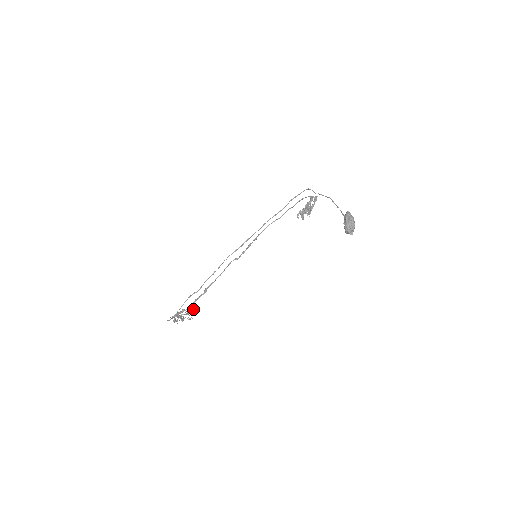
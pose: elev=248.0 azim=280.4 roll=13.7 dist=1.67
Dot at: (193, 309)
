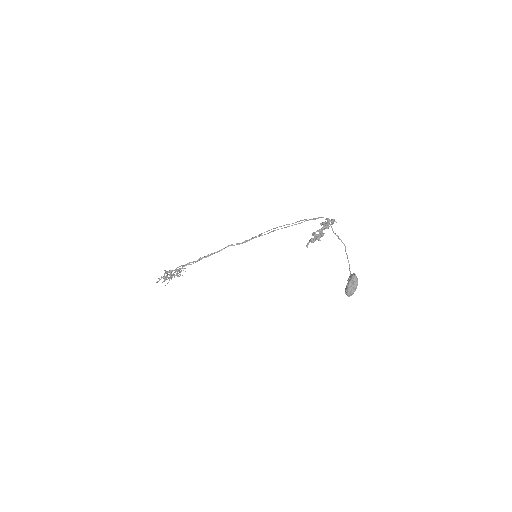
Dot at: occluded
